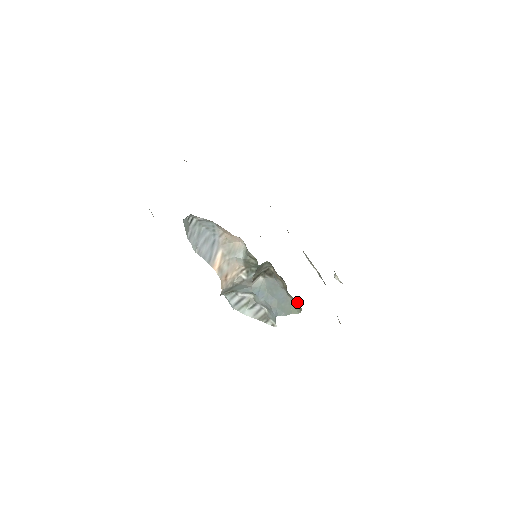
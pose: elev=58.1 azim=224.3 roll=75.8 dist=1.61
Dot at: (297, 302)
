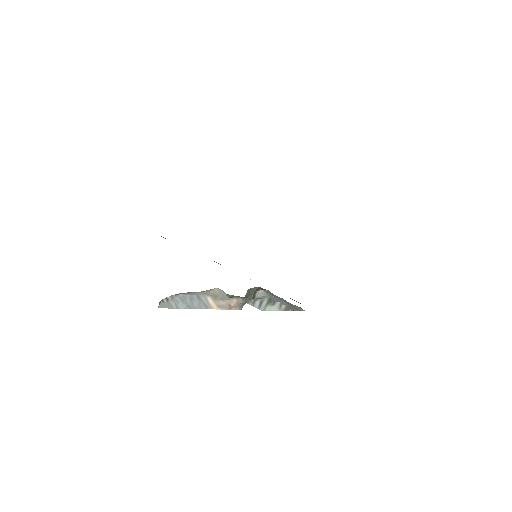
Dot at: (297, 306)
